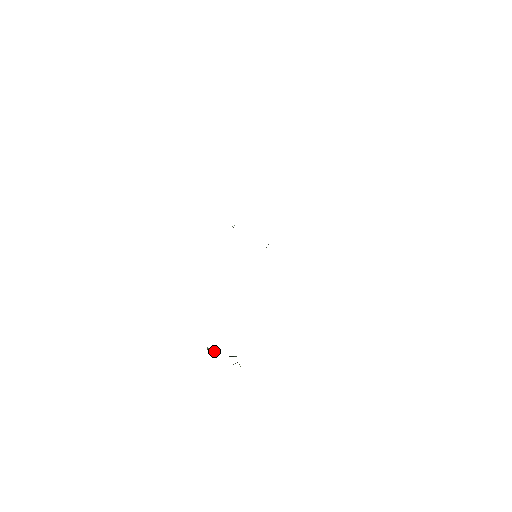
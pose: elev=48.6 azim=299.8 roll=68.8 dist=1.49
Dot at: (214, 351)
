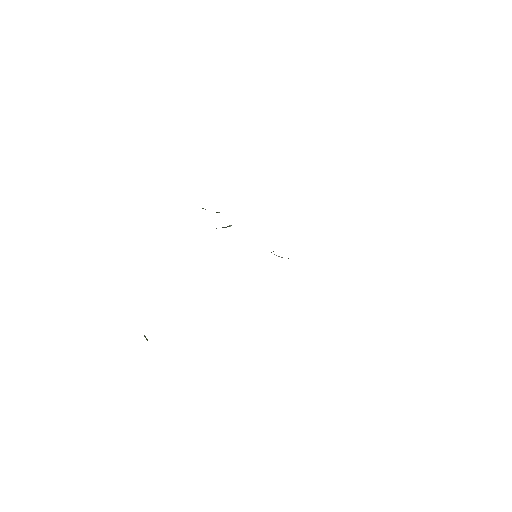
Dot at: occluded
